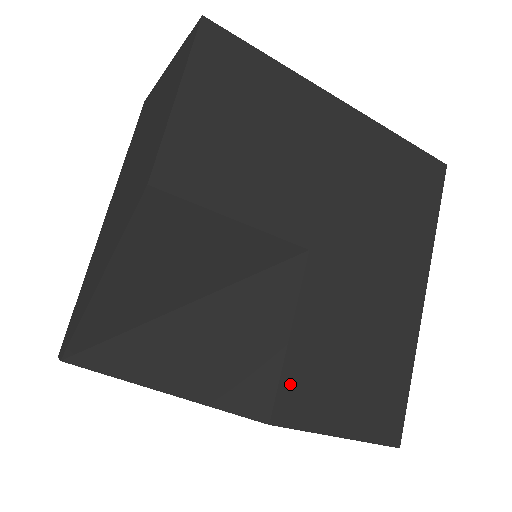
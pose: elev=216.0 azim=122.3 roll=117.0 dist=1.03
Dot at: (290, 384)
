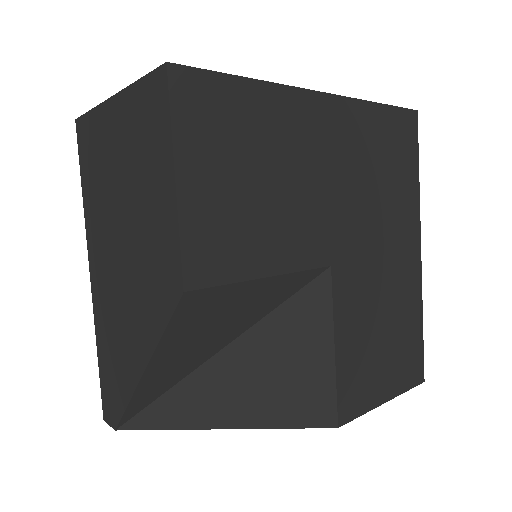
Dot at: (344, 388)
